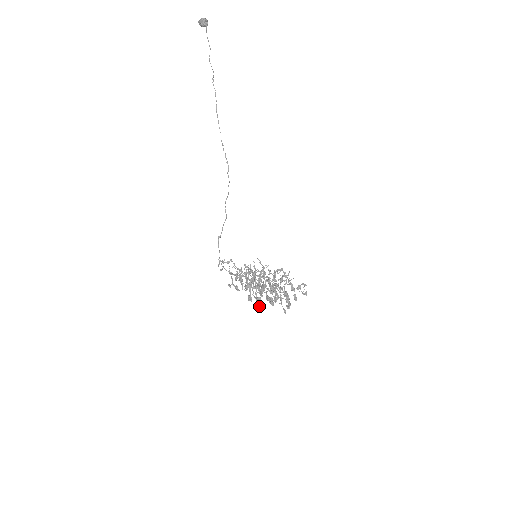
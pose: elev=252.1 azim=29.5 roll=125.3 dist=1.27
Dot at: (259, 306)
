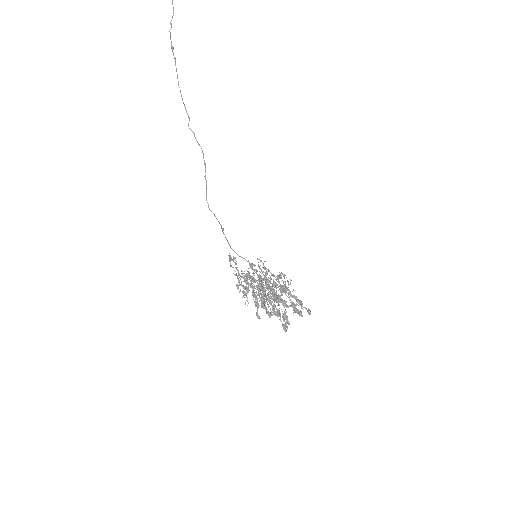
Dot at: (258, 318)
